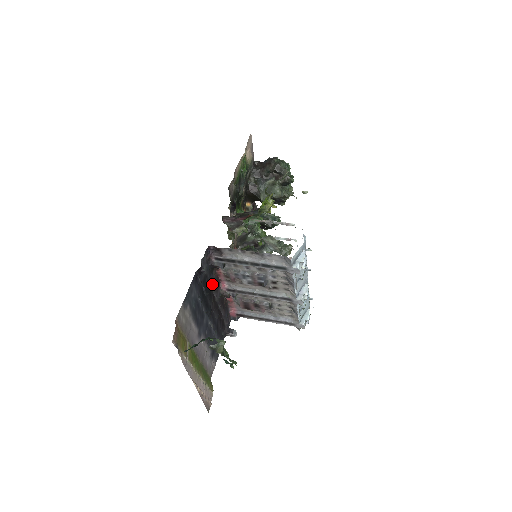
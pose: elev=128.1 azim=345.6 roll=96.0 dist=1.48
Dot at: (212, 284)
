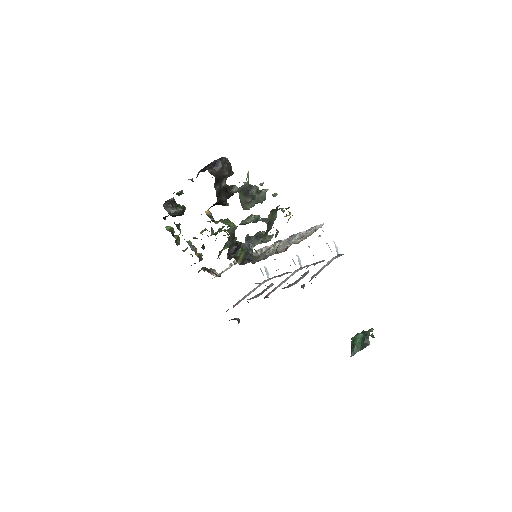
Dot at: occluded
